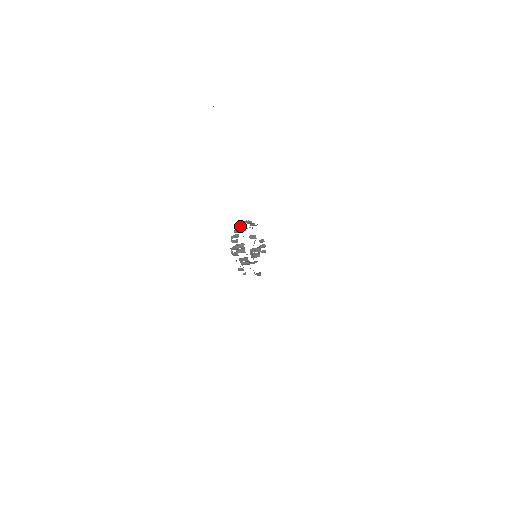
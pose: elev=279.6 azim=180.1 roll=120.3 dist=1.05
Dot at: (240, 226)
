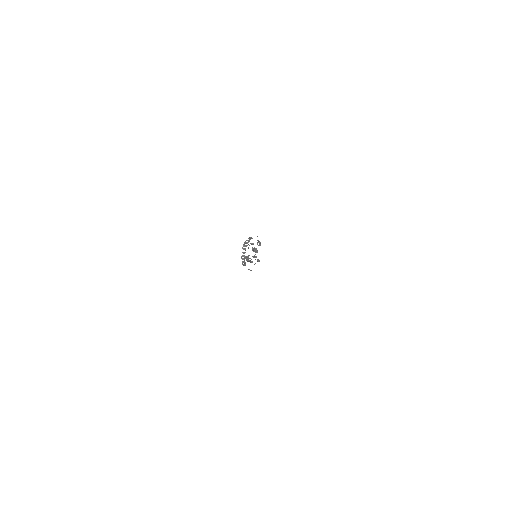
Dot at: (245, 250)
